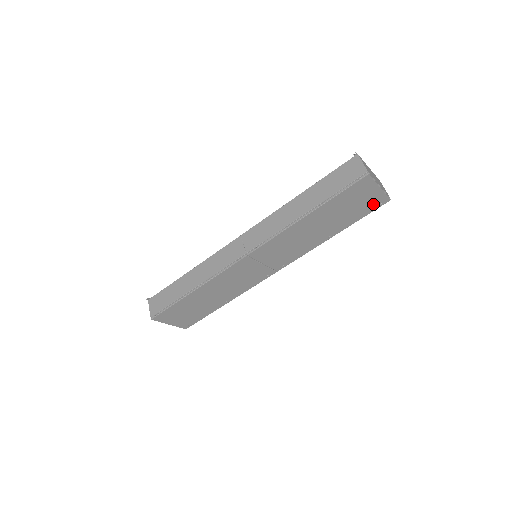
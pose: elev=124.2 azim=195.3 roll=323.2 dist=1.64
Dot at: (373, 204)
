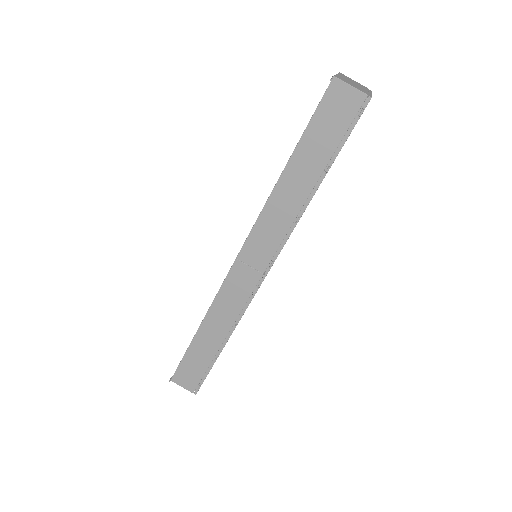
Dot at: occluded
